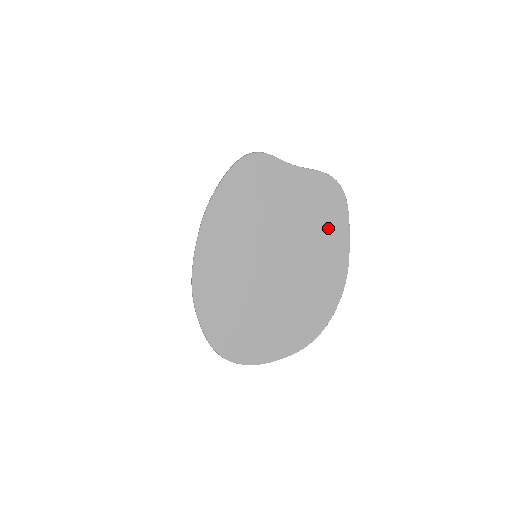
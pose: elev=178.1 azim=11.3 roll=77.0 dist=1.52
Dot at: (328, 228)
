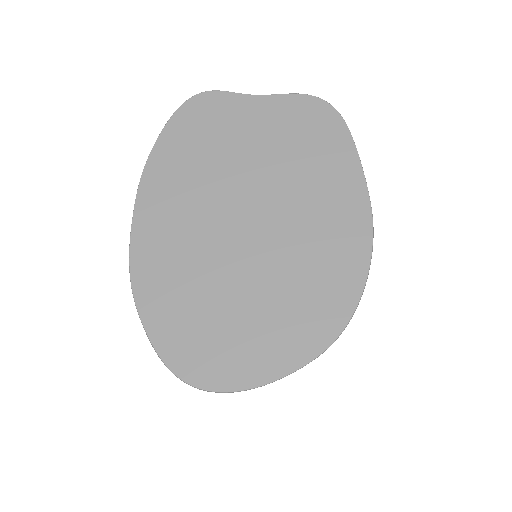
Dot at: (324, 161)
